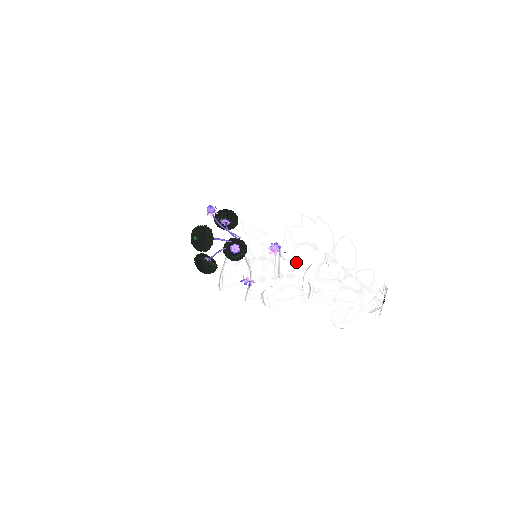
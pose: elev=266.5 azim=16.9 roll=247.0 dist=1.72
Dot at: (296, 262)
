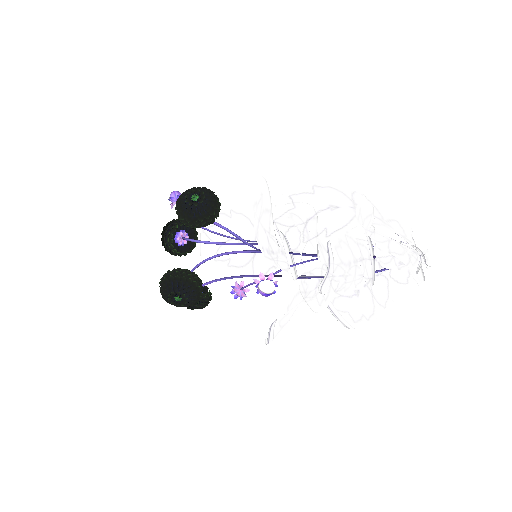
Dot at: (318, 237)
